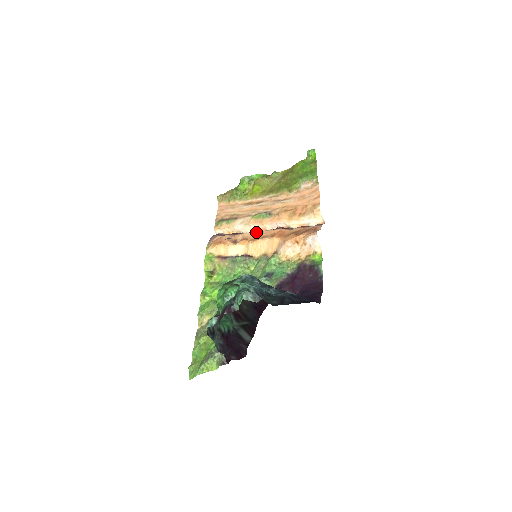
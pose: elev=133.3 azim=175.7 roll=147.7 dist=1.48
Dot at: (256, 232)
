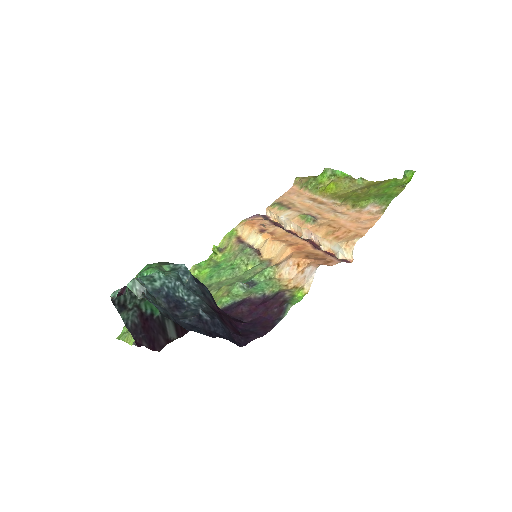
Dot at: (288, 232)
